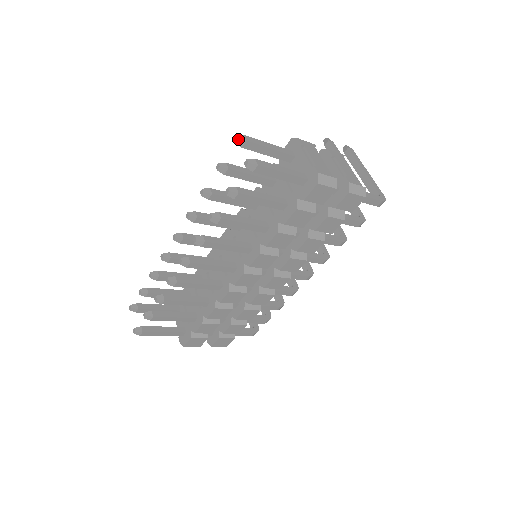
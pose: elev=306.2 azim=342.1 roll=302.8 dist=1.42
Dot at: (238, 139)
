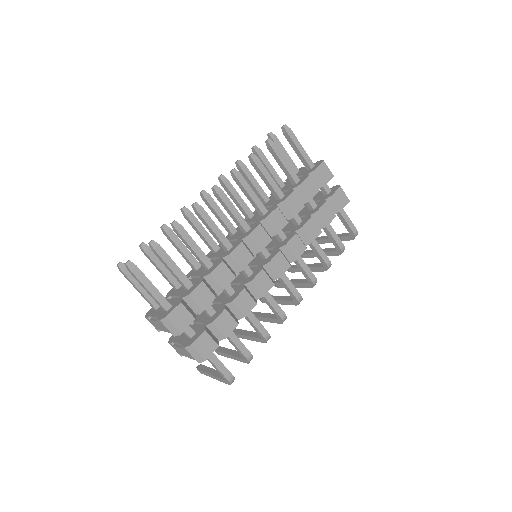
Dot at: (271, 133)
